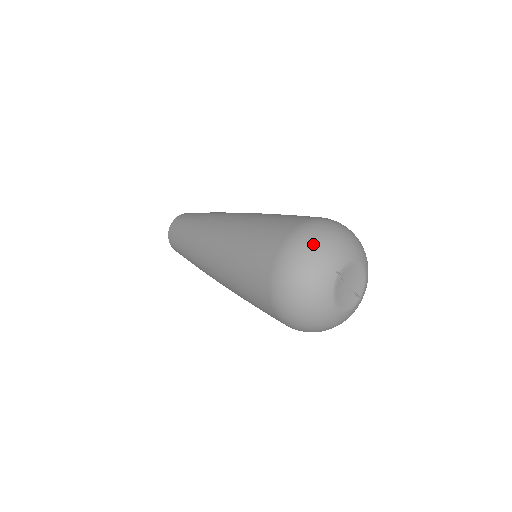
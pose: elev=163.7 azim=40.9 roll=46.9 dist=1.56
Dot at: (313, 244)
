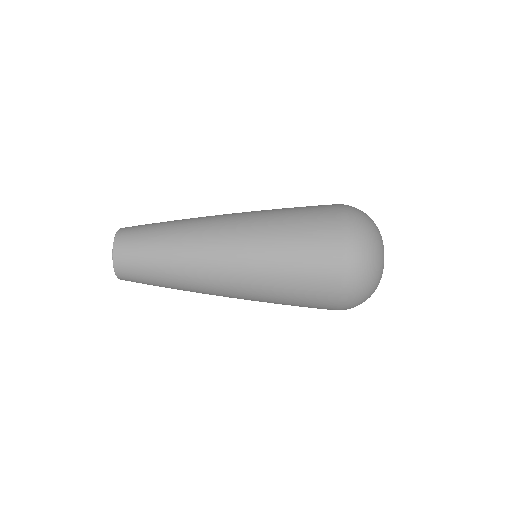
Dot at: (370, 269)
